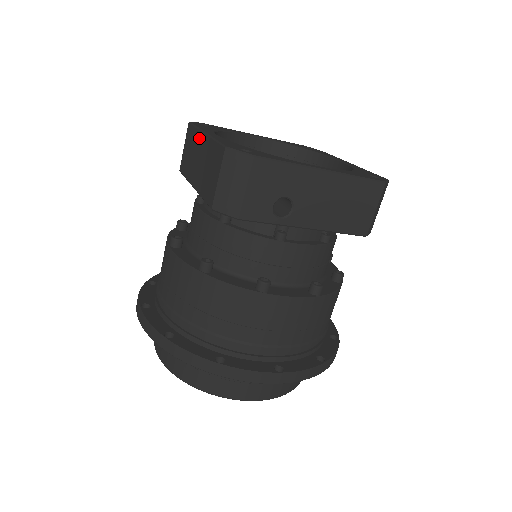
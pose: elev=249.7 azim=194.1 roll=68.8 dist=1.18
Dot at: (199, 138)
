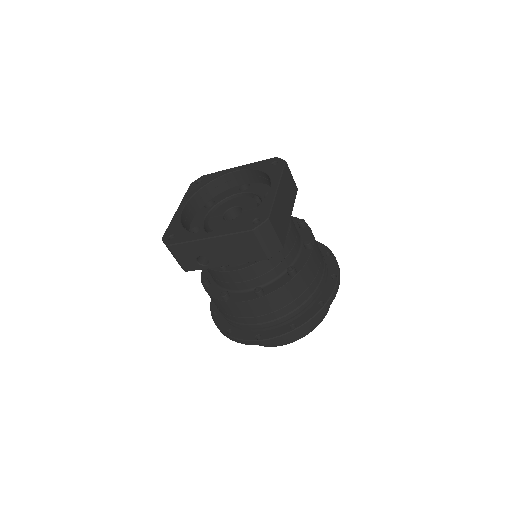
Dot at: occluded
